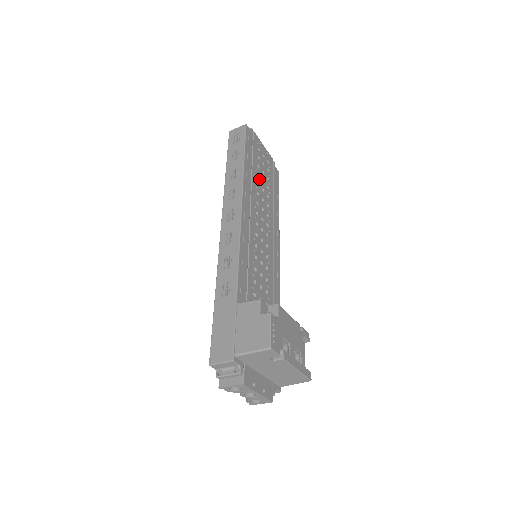
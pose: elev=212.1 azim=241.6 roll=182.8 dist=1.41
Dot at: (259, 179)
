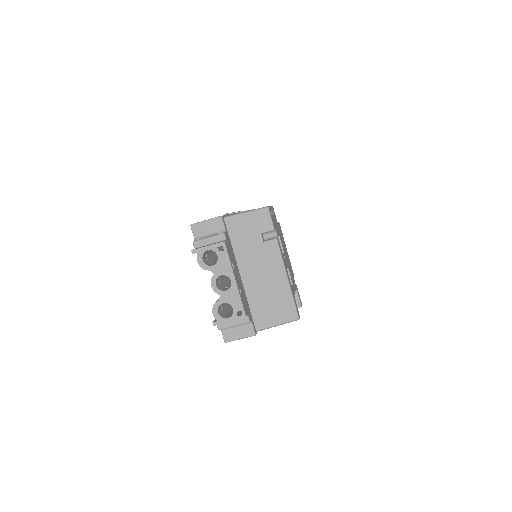
Dot at: occluded
